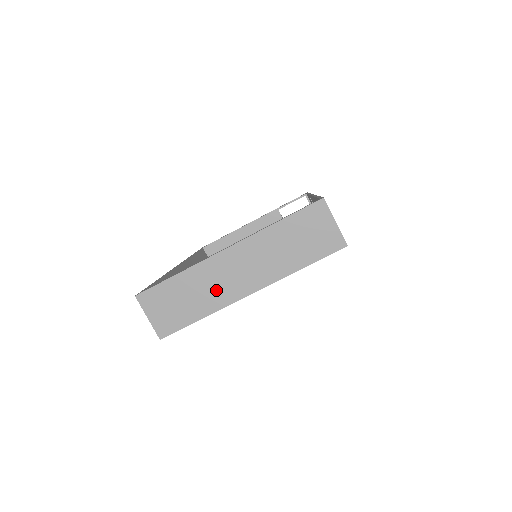
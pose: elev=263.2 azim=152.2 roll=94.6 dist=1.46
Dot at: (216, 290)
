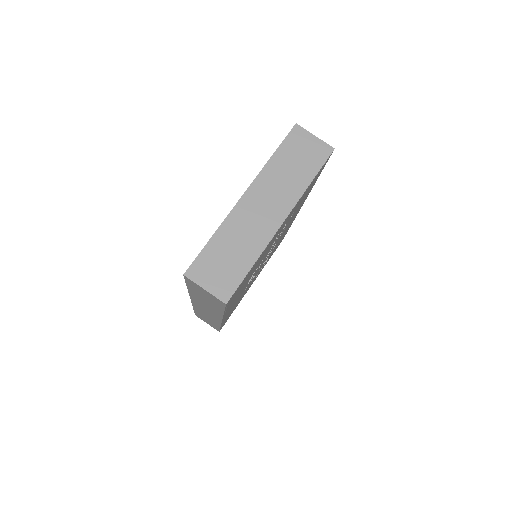
Dot at: (253, 233)
